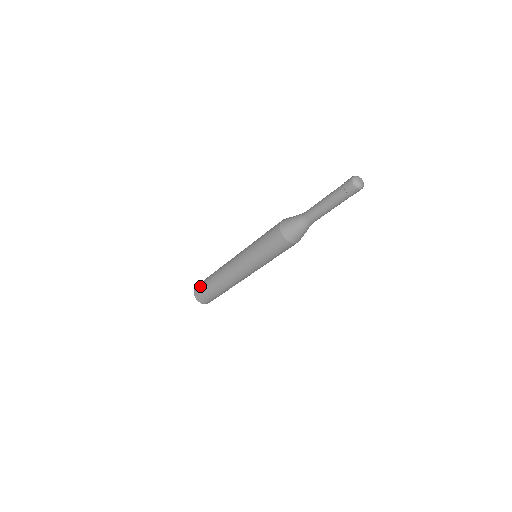
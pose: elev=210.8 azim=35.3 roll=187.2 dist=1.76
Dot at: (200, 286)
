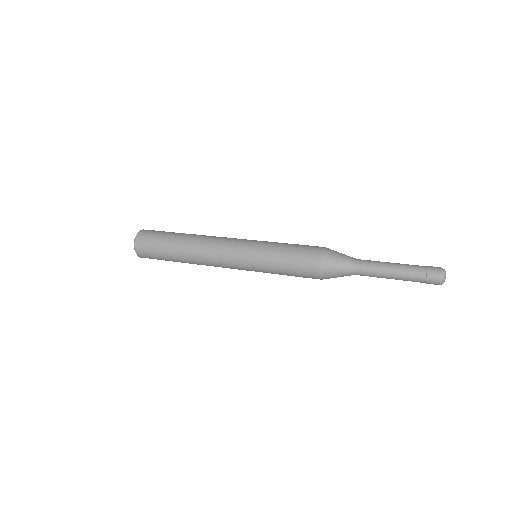
Dot at: (150, 244)
